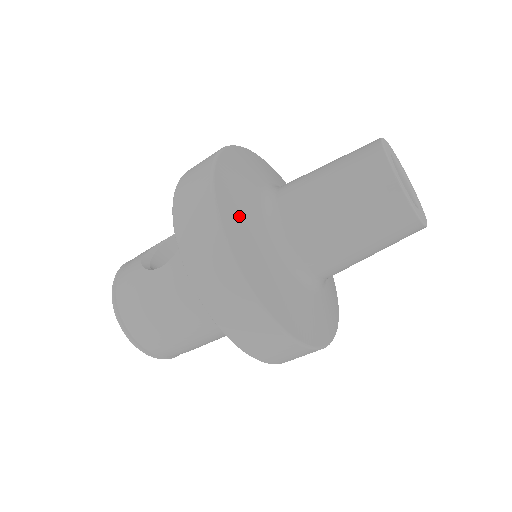
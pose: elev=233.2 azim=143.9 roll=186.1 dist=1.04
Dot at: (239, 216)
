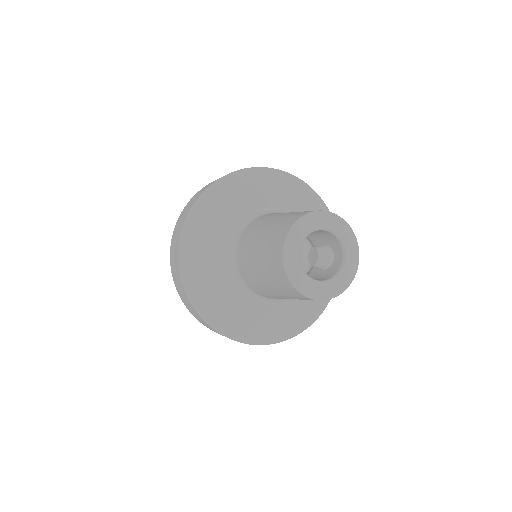
Dot at: (239, 190)
